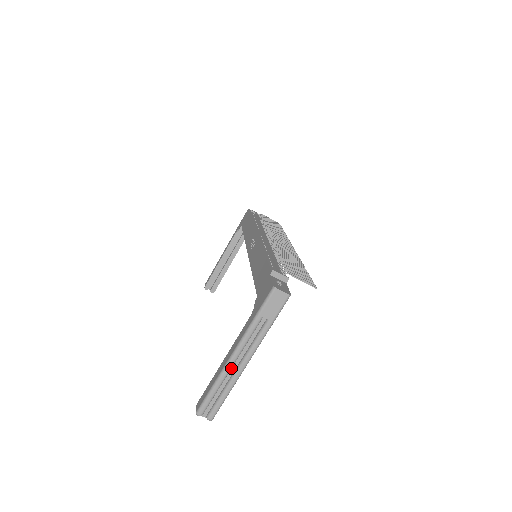
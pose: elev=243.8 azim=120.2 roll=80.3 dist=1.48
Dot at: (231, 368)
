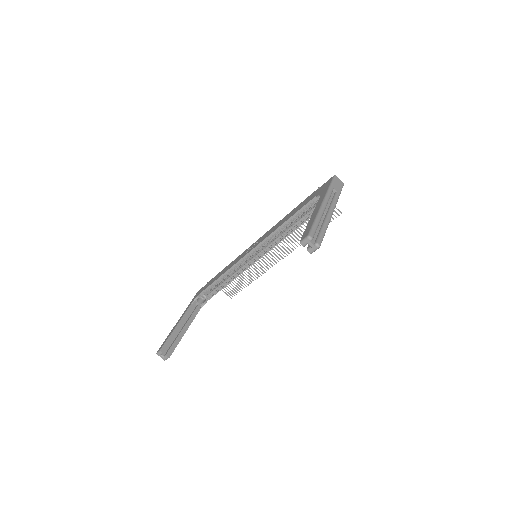
Dot at: (322, 214)
